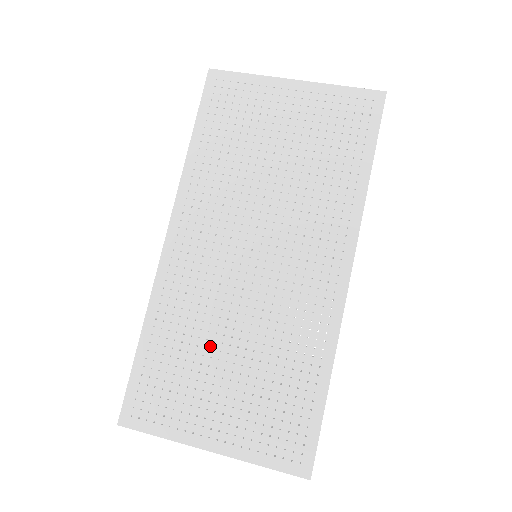
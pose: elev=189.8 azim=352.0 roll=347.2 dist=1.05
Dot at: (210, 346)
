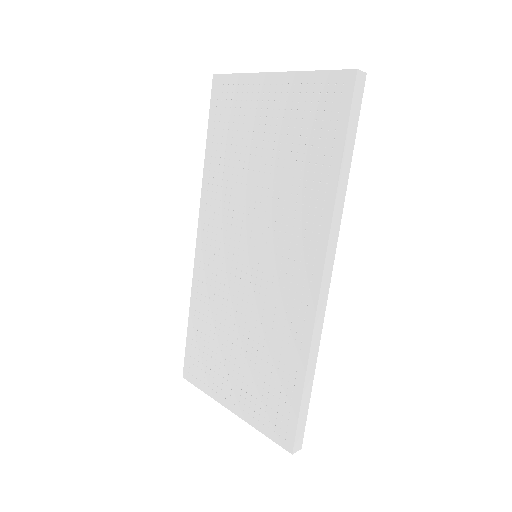
Dot at: (227, 331)
